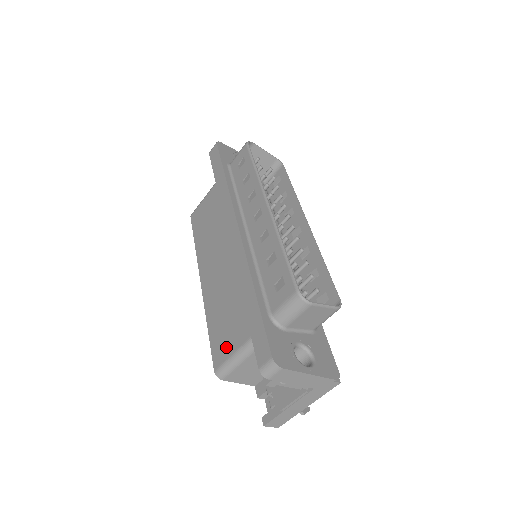
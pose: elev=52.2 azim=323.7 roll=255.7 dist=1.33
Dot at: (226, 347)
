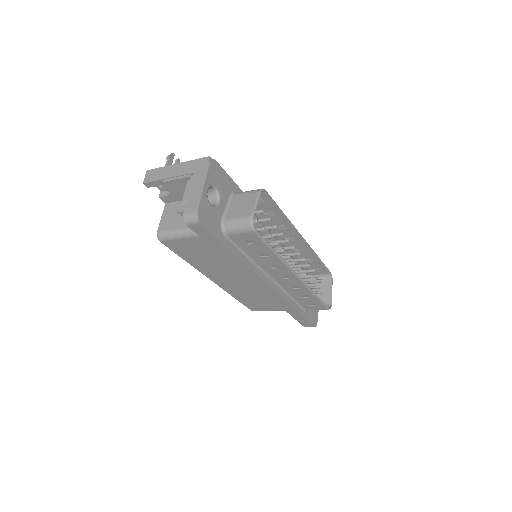
Dot at: (262, 308)
